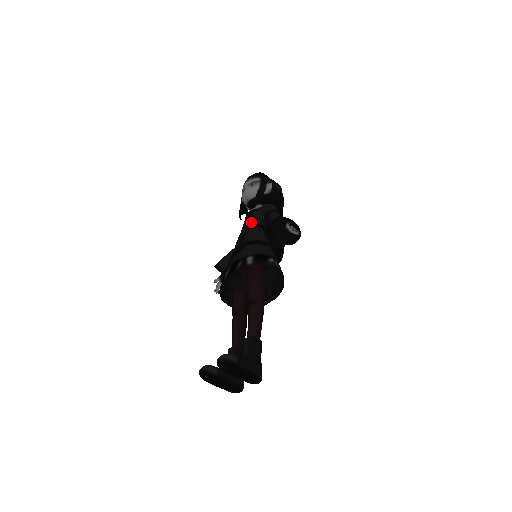
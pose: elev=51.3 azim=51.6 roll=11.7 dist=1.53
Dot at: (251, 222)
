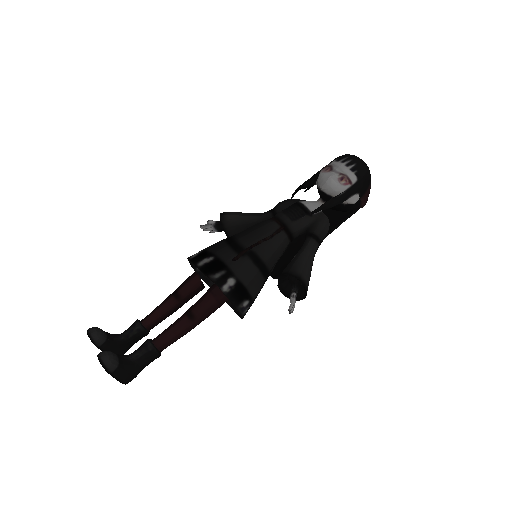
Dot at: (288, 226)
